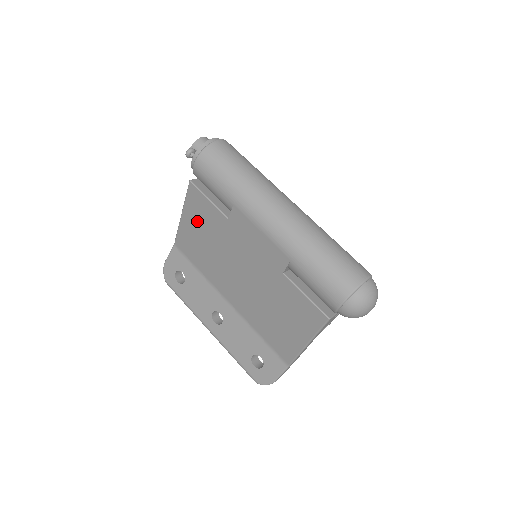
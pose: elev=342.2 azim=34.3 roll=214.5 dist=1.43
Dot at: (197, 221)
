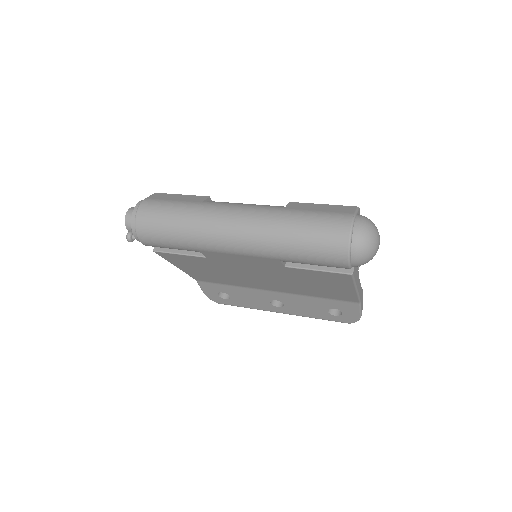
Dot at: (190, 266)
